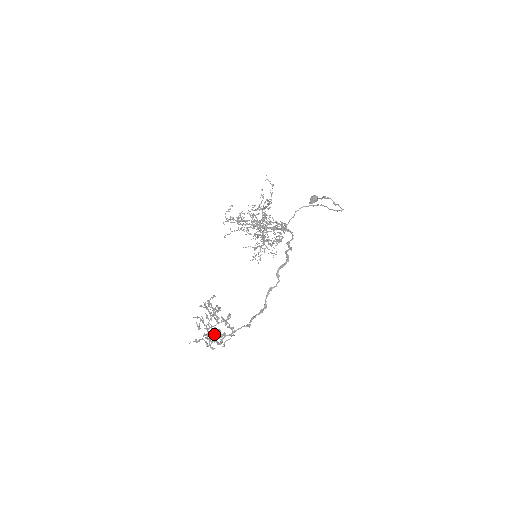
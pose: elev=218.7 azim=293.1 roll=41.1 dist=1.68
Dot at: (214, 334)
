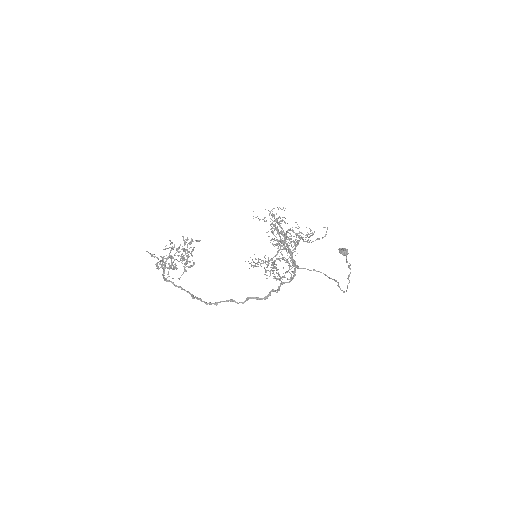
Dot at: (168, 268)
